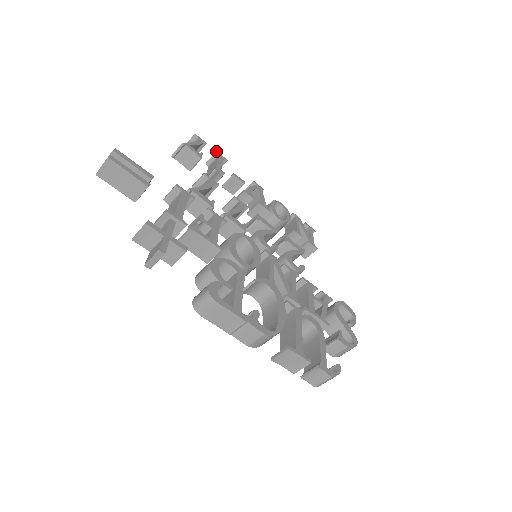
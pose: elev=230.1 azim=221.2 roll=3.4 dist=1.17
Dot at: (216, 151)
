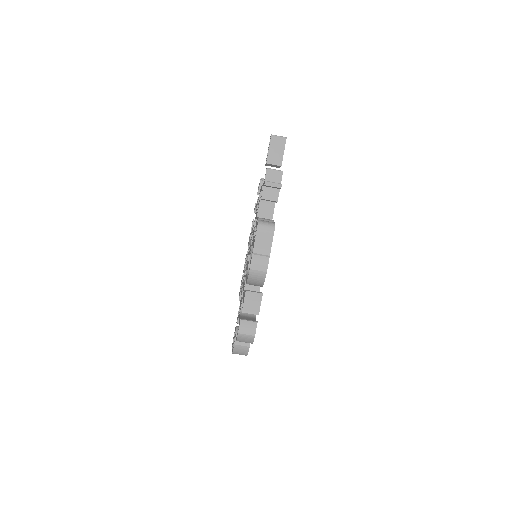
Dot at: occluded
